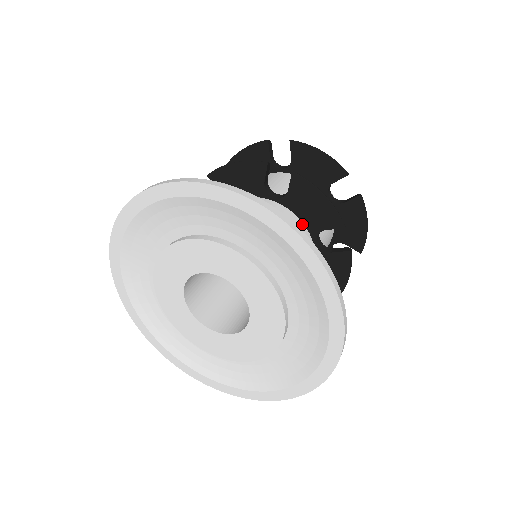
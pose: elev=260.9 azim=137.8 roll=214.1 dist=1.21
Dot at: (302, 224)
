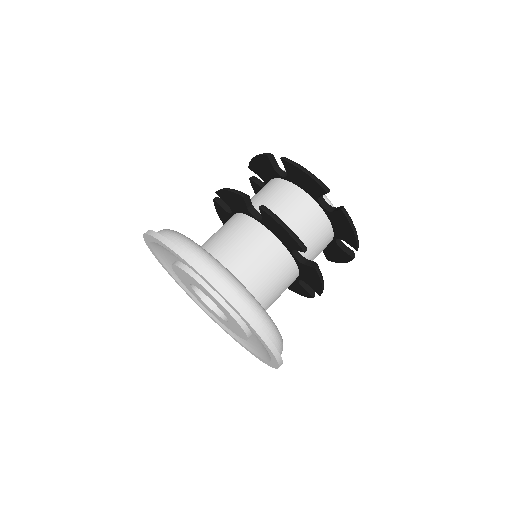
Dot at: (278, 242)
